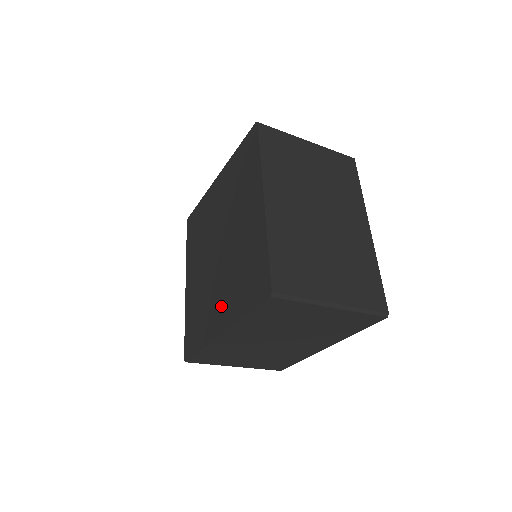
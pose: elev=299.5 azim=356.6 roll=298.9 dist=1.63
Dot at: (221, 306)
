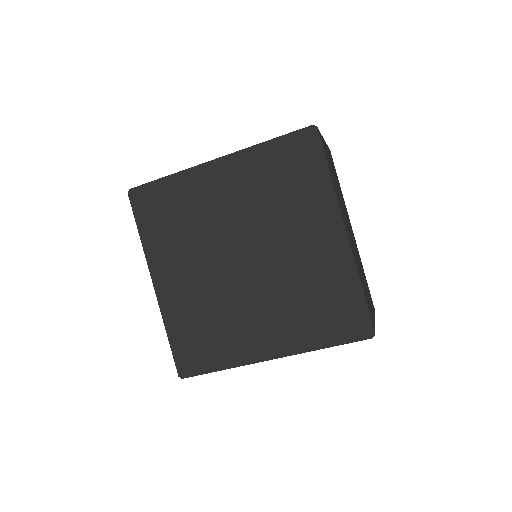
Dot at: (267, 330)
